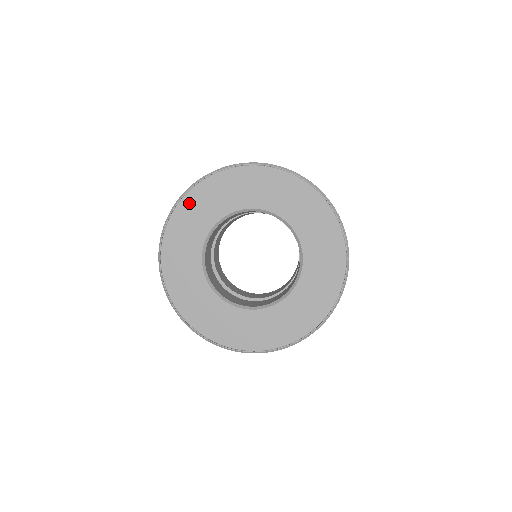
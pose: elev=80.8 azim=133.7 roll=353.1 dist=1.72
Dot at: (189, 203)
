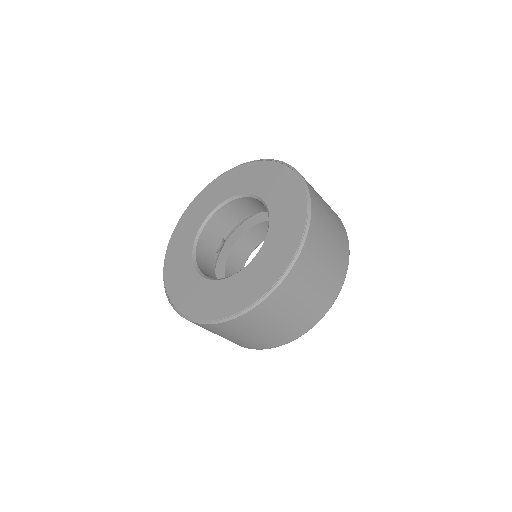
Dot at: (180, 228)
